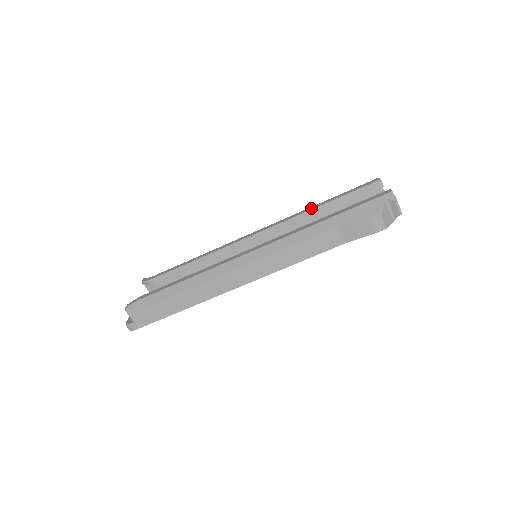
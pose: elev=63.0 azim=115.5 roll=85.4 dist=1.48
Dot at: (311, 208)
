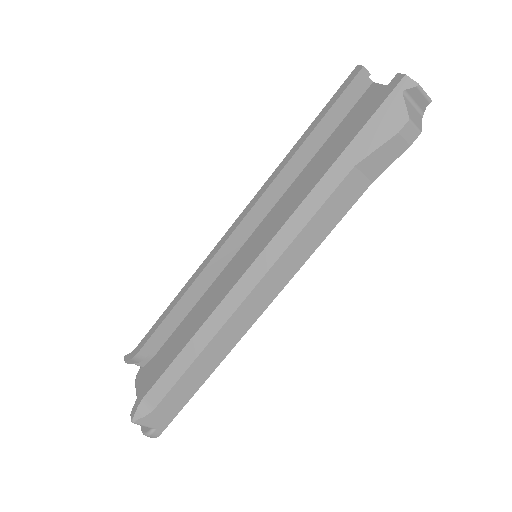
Dot at: (290, 154)
